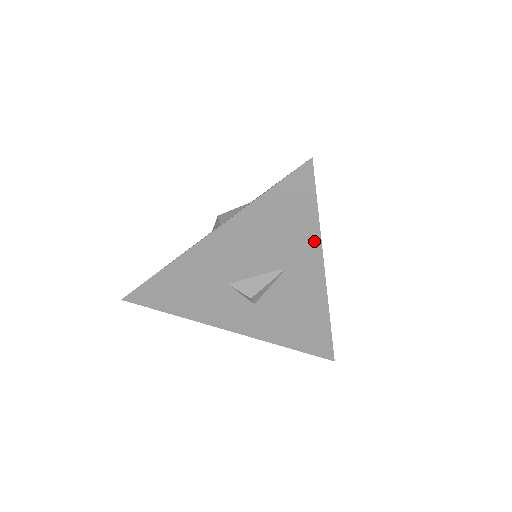
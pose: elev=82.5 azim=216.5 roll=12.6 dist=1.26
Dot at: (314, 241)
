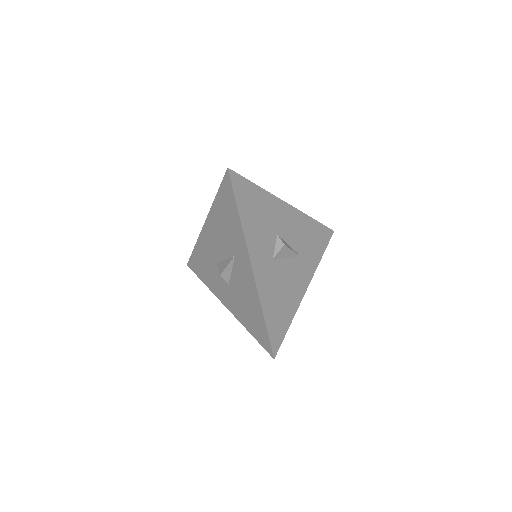
Dot at: (241, 235)
